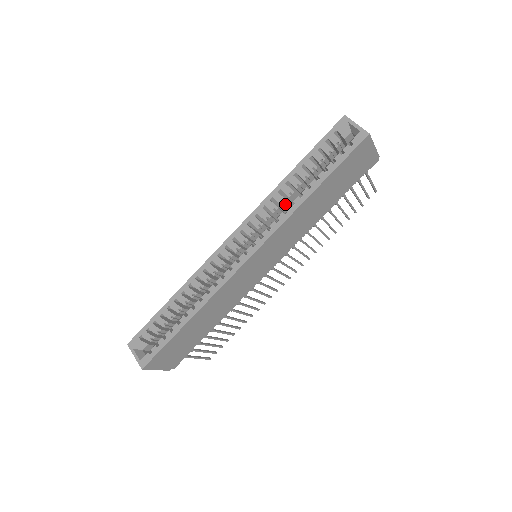
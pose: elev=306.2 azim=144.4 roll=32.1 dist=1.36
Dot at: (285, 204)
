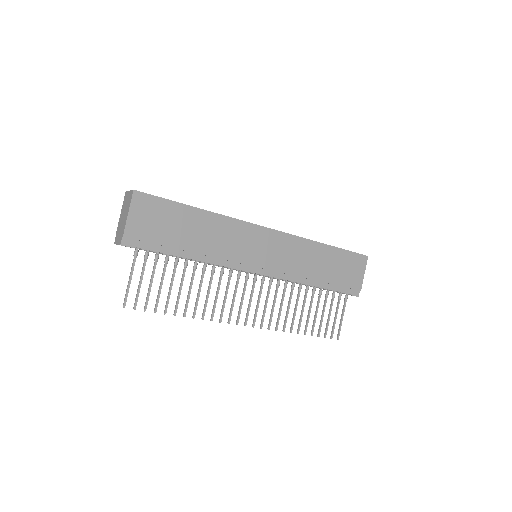
Dot at: occluded
